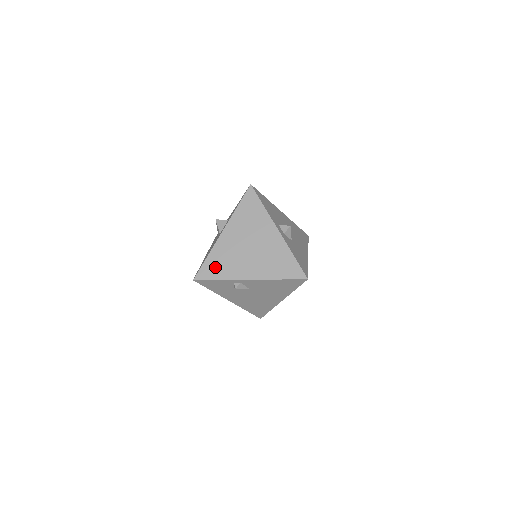
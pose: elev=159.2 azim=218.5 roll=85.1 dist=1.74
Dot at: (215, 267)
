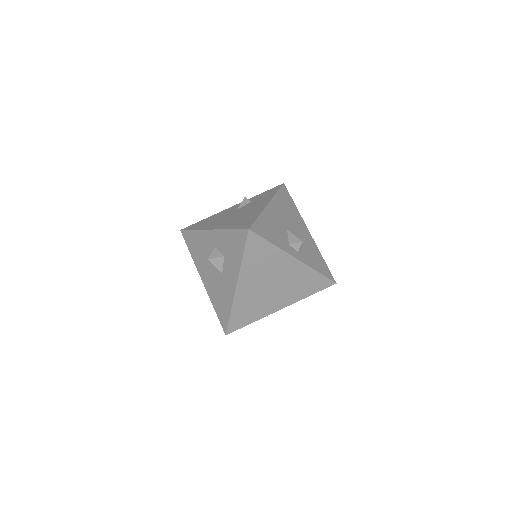
Dot at: (243, 316)
